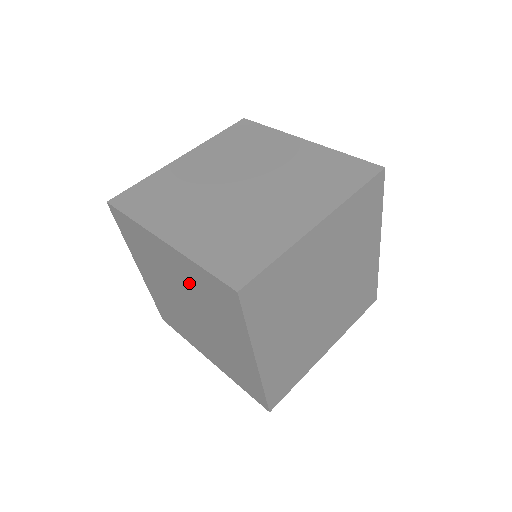
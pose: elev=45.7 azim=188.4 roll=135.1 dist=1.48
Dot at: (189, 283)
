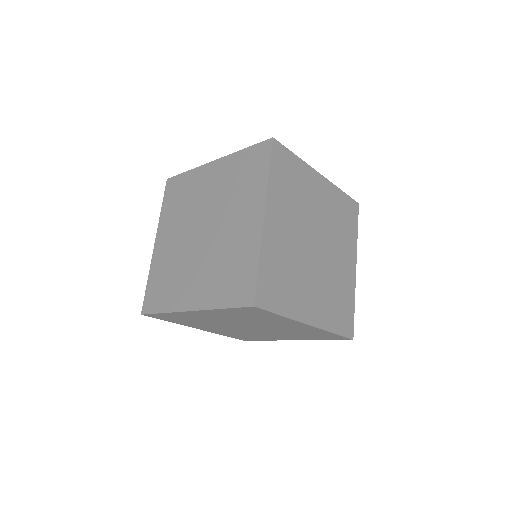
Dot at: (234, 241)
